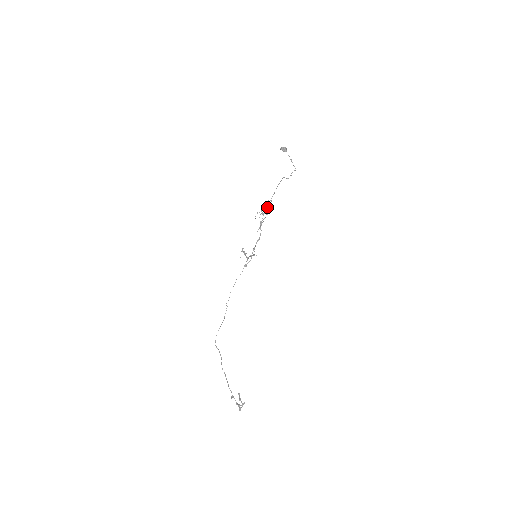
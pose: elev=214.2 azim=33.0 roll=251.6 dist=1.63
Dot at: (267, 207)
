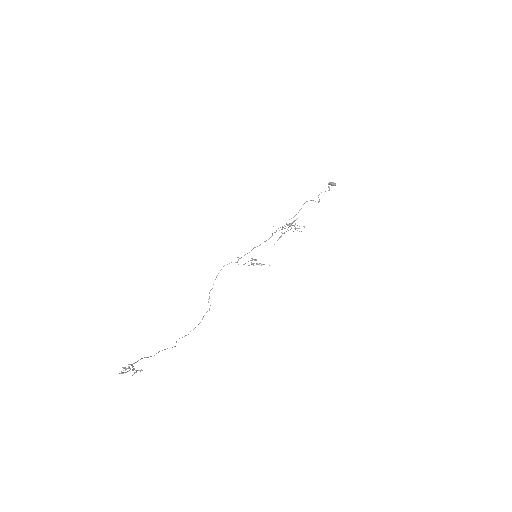
Dot at: (294, 225)
